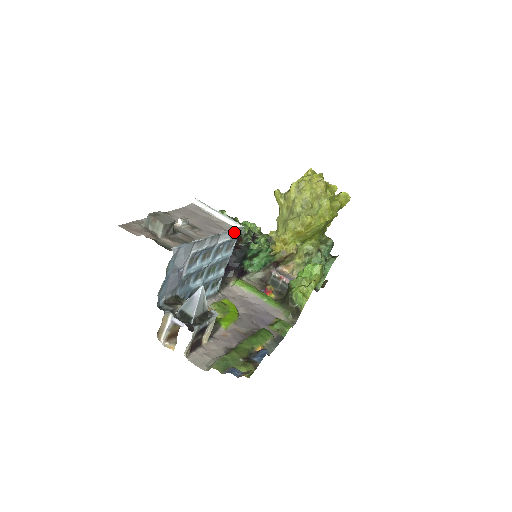
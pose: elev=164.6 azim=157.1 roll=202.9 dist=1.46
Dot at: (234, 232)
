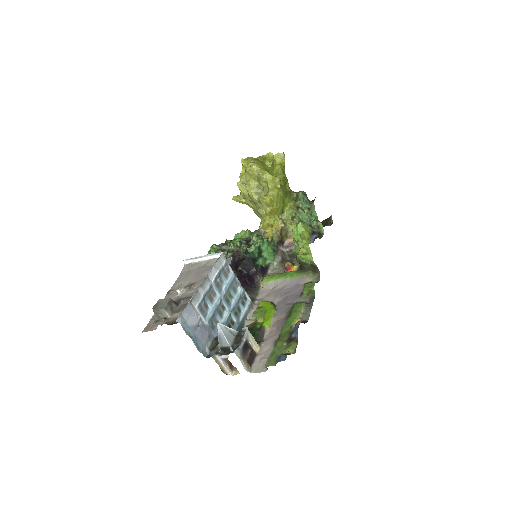
Dot at: (218, 264)
